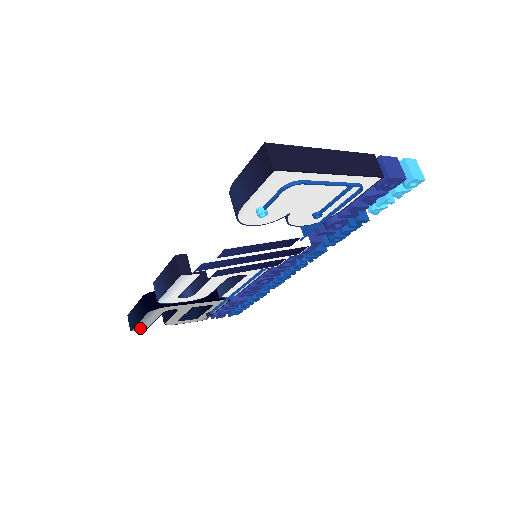
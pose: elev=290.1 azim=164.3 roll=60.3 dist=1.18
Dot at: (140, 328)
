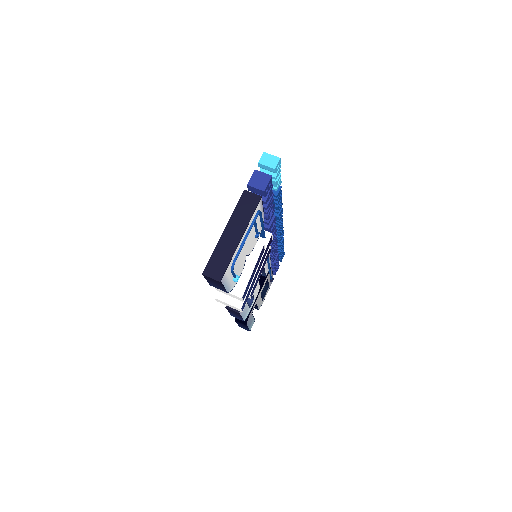
Dot at: (252, 325)
